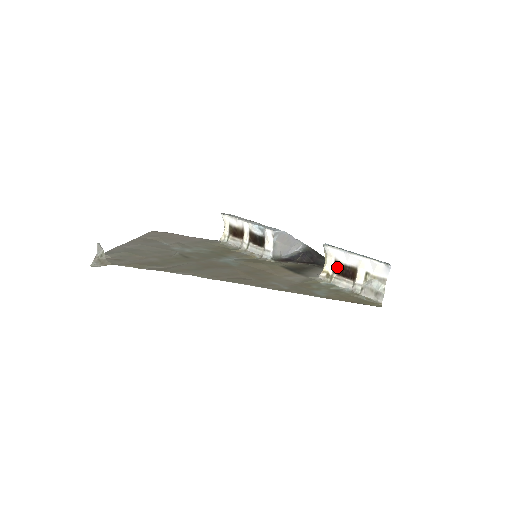
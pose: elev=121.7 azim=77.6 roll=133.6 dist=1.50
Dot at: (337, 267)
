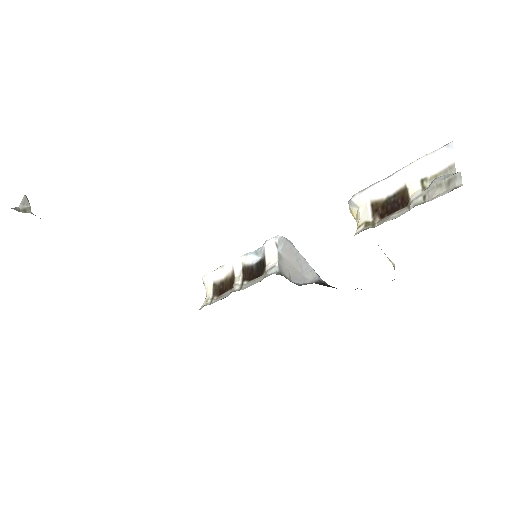
Dot at: (377, 209)
